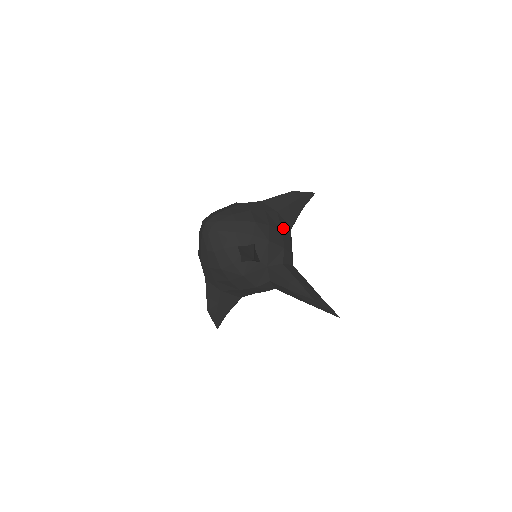
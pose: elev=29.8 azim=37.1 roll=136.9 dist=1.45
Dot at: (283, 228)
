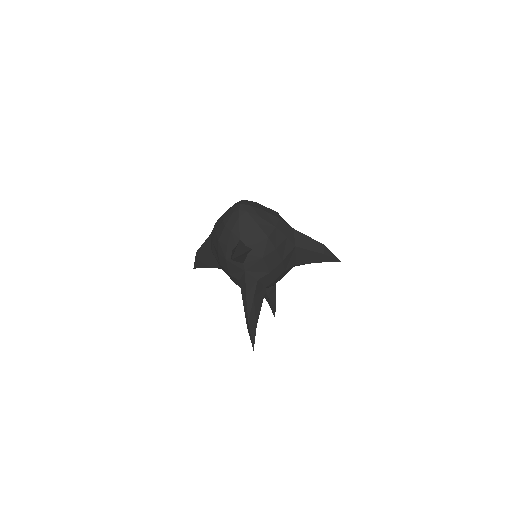
Dot at: (287, 260)
